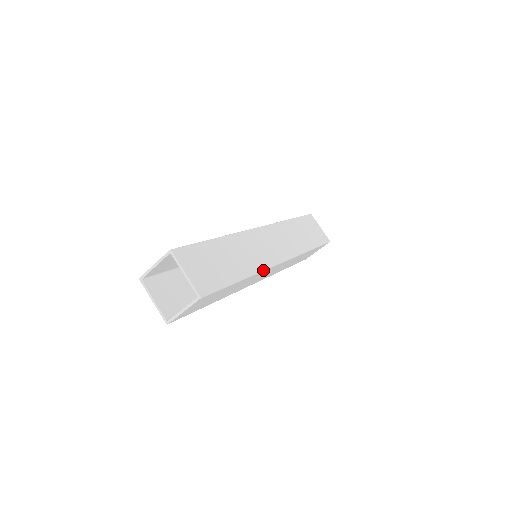
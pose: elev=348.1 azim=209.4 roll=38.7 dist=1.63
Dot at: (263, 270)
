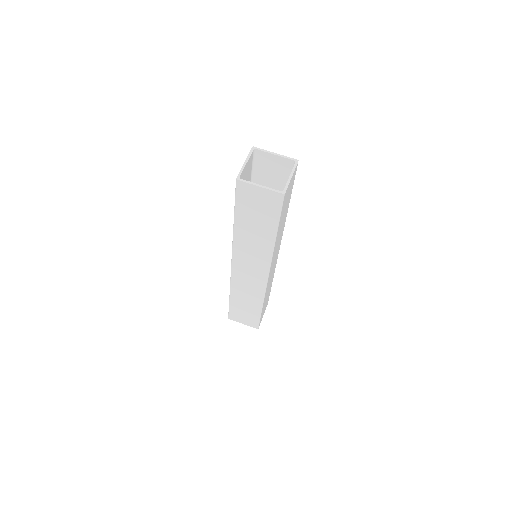
Dot at: (284, 226)
